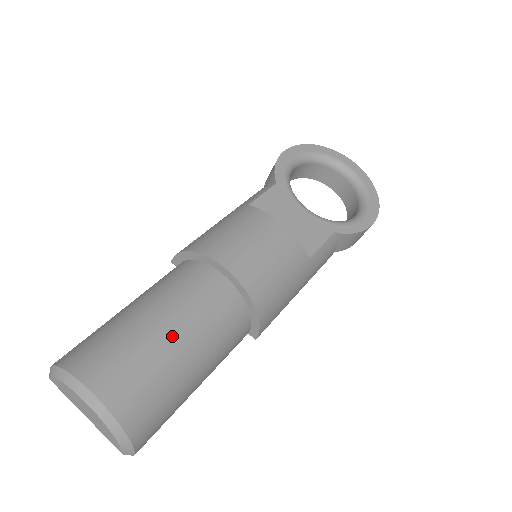
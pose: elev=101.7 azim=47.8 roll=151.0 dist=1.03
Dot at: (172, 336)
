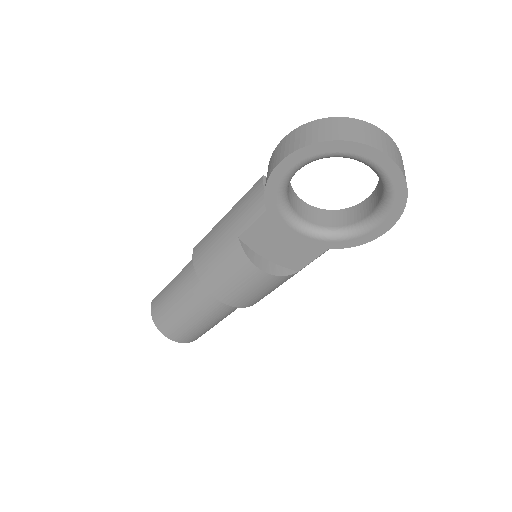
Dot at: (200, 323)
